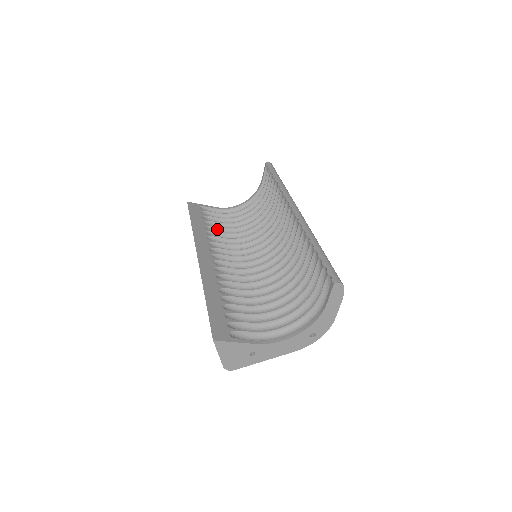
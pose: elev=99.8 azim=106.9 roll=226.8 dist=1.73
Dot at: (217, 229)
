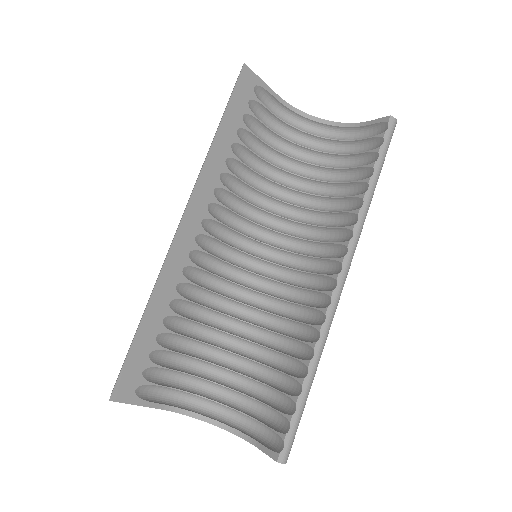
Dot at: (248, 152)
